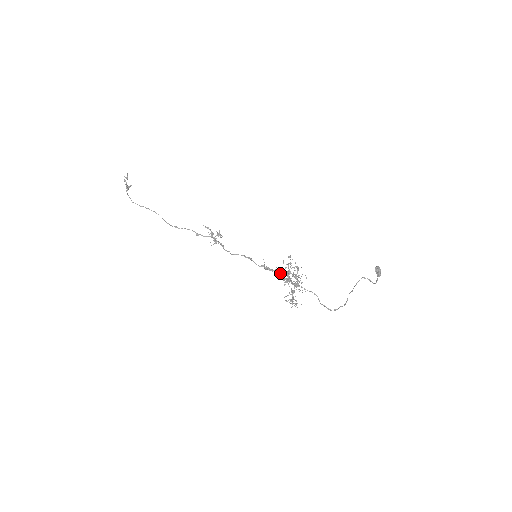
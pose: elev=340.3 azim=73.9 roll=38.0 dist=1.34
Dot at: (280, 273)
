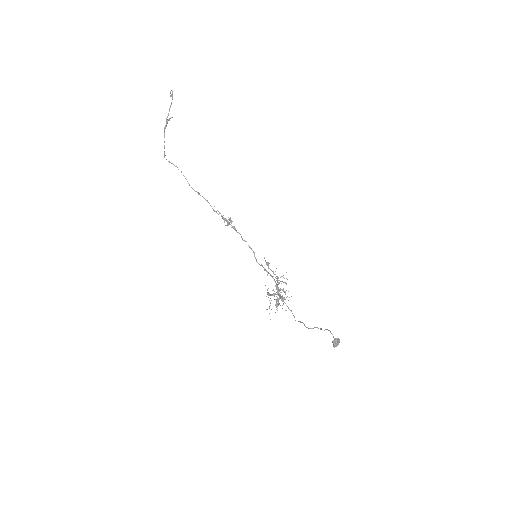
Dot at: occluded
